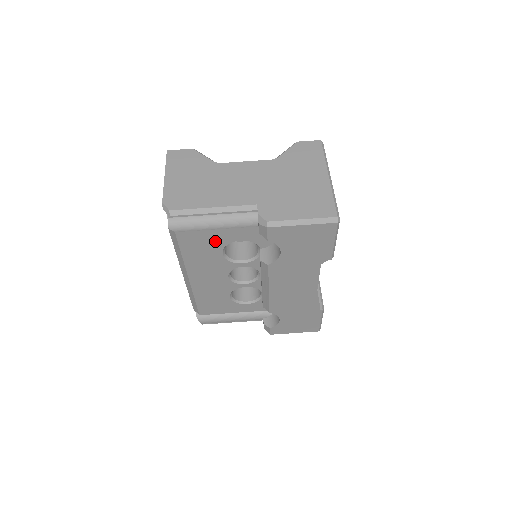
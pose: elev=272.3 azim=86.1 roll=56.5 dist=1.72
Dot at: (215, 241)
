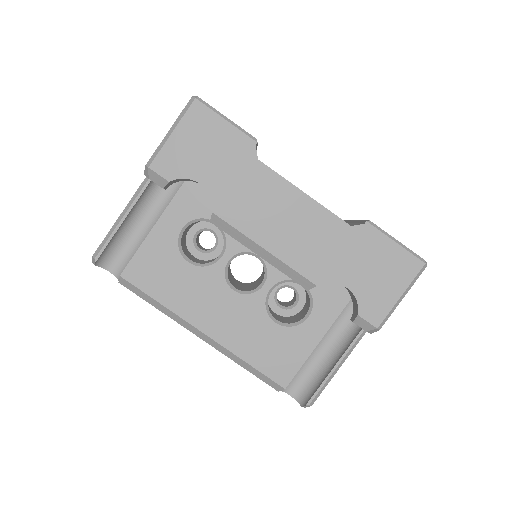
Dot at: (163, 253)
